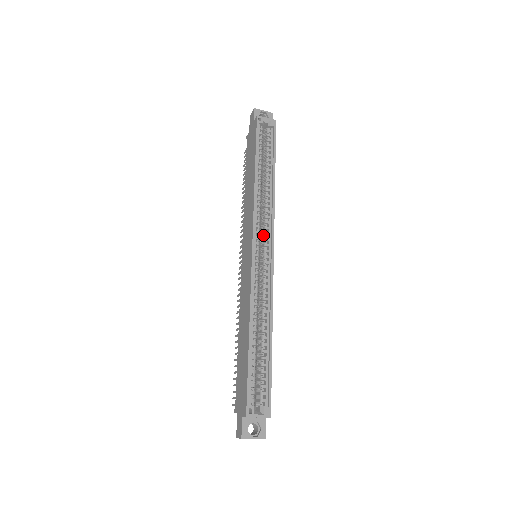
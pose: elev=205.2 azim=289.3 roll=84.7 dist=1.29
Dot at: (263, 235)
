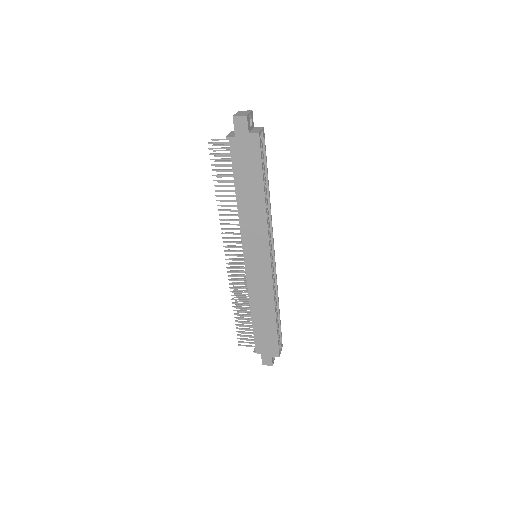
Dot at: occluded
